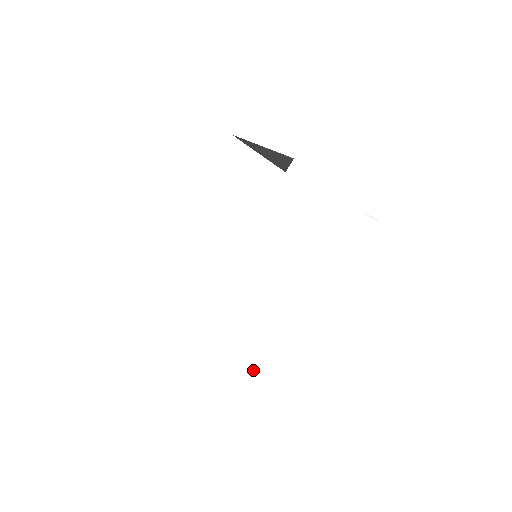
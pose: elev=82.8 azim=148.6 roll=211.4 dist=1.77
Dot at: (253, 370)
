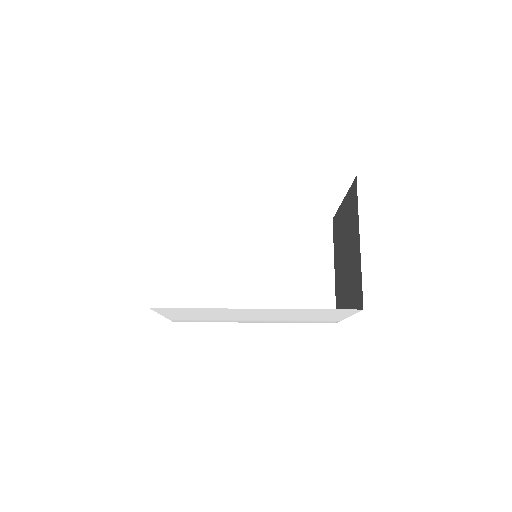
Dot at: (168, 318)
